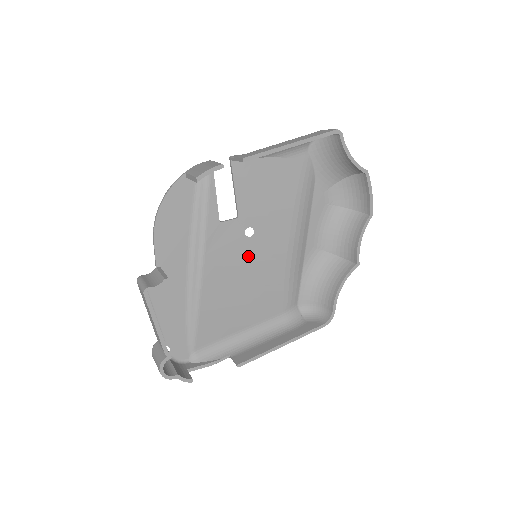
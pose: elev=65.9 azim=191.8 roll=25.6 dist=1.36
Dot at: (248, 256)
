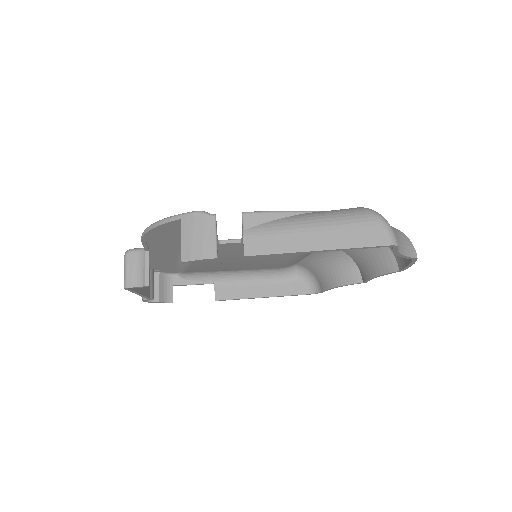
Dot at: occluded
